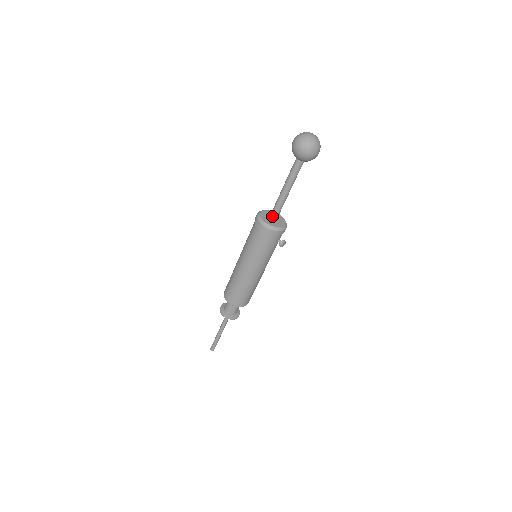
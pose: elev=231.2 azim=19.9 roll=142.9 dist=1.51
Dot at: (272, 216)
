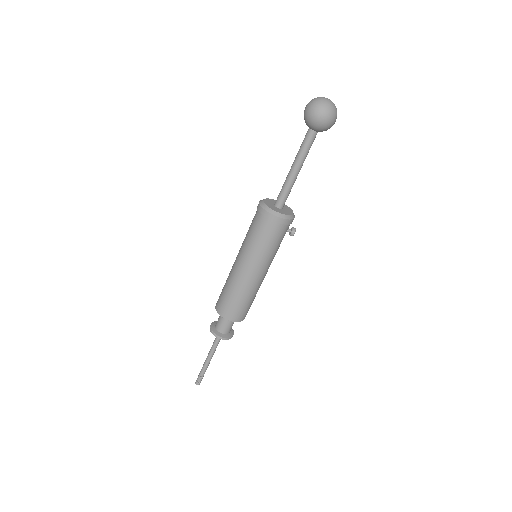
Dot at: (280, 204)
